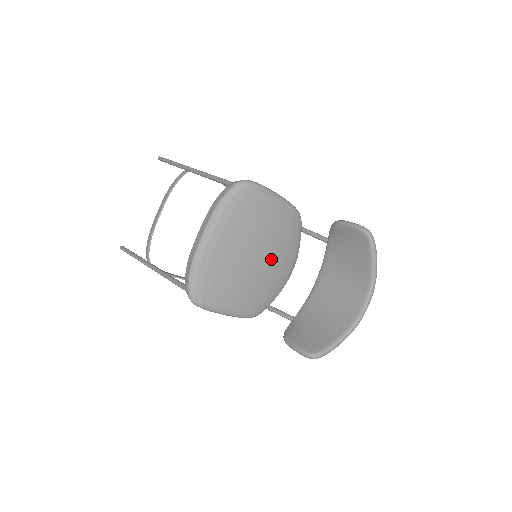
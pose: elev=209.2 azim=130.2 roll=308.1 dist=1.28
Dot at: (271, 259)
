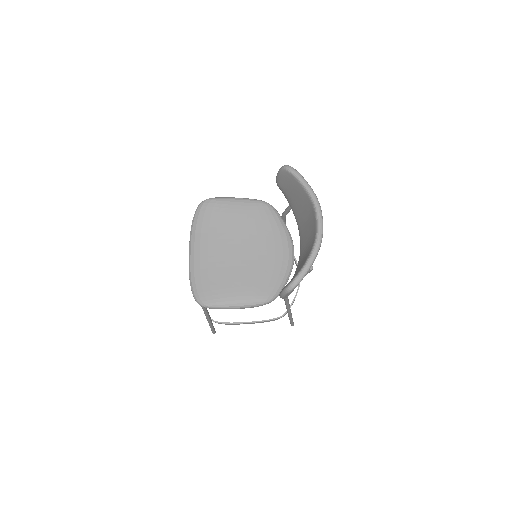
Dot at: (258, 247)
